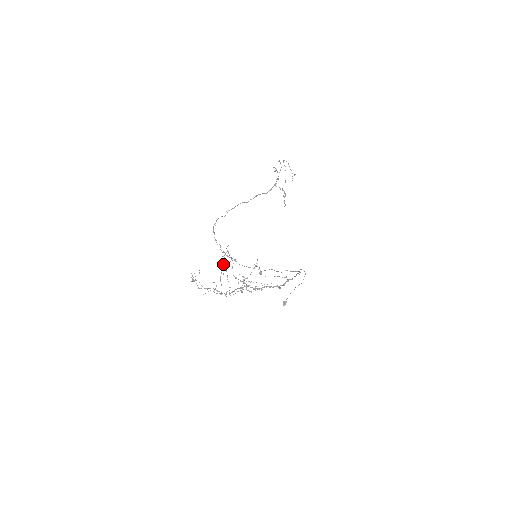
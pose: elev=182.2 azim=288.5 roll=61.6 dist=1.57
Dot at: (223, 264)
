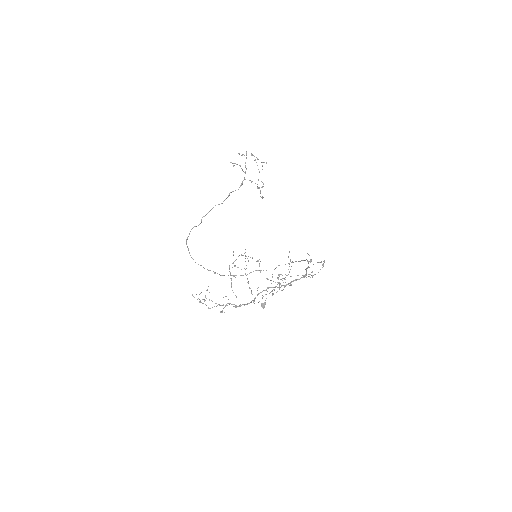
Dot at: (245, 269)
